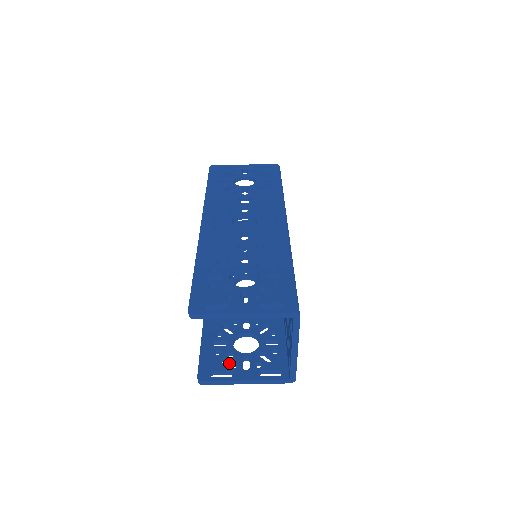
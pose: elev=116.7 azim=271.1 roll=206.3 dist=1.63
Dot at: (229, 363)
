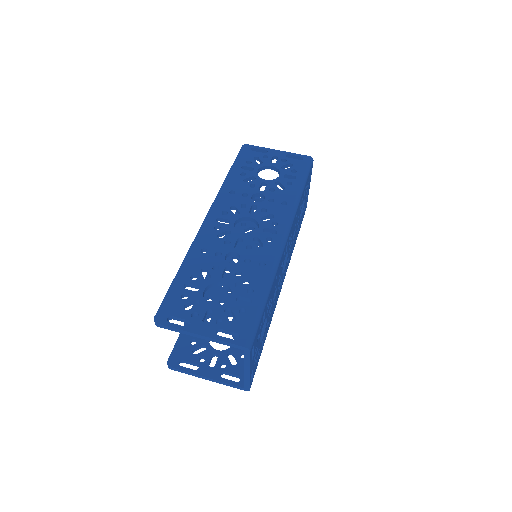
Dot at: (199, 356)
